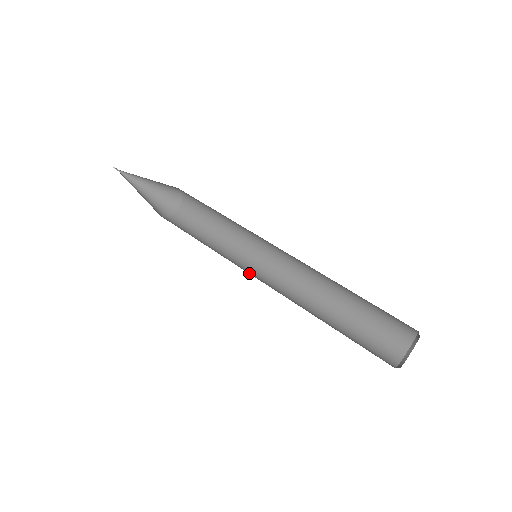
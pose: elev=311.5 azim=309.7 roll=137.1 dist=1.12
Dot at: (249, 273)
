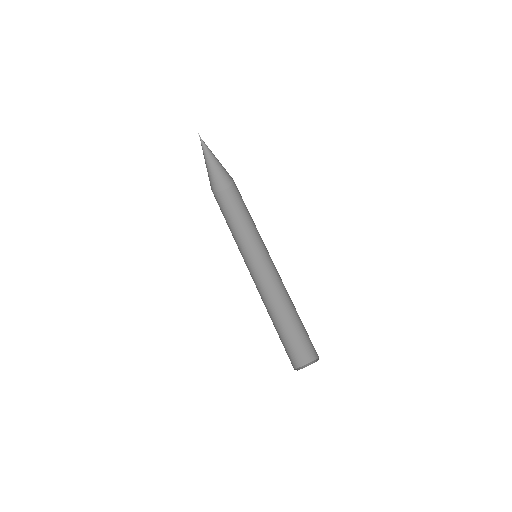
Dot at: occluded
